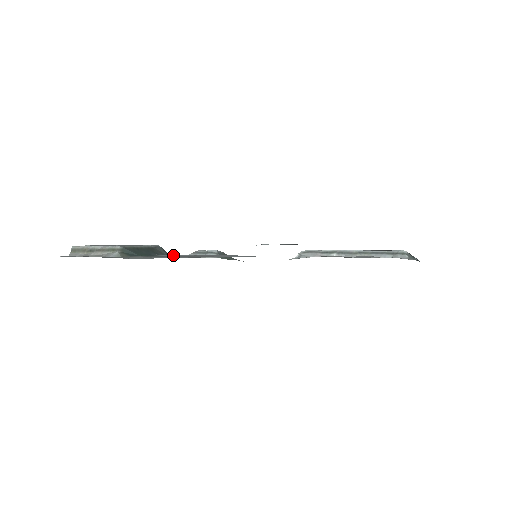
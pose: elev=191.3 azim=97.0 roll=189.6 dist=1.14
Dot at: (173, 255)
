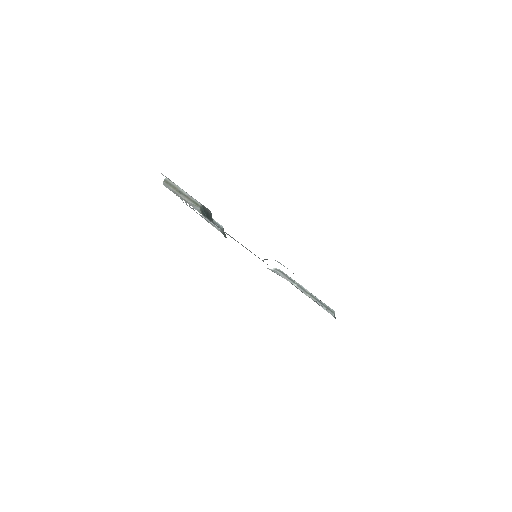
Dot at: (218, 226)
